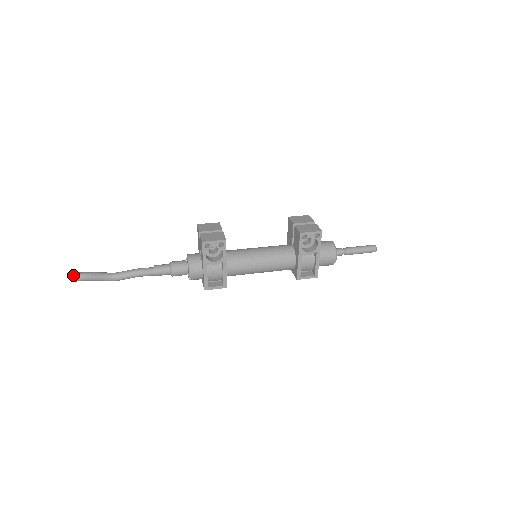
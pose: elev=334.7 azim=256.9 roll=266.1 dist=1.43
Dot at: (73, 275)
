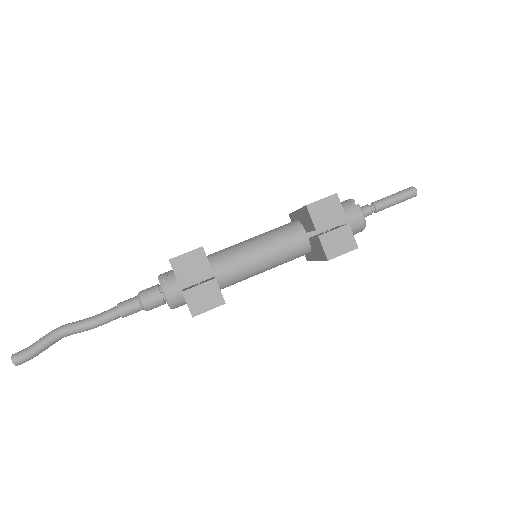
Dot at: (14, 364)
